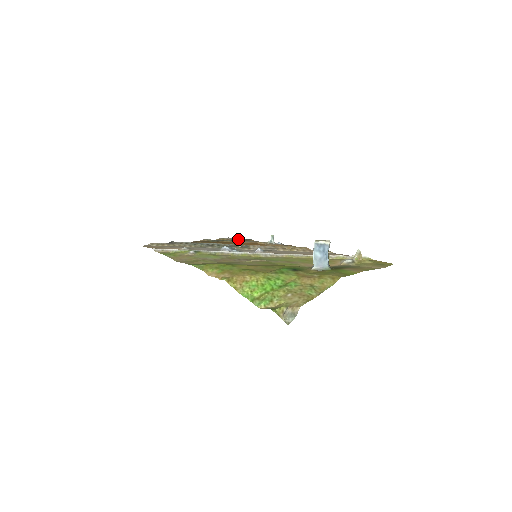
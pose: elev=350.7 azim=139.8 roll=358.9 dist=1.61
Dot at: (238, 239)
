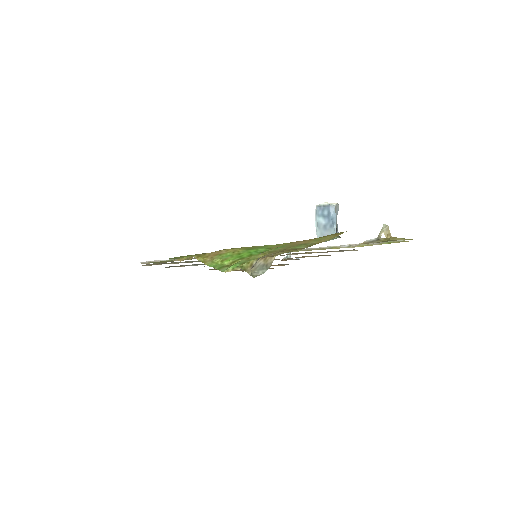
Dot at: occluded
